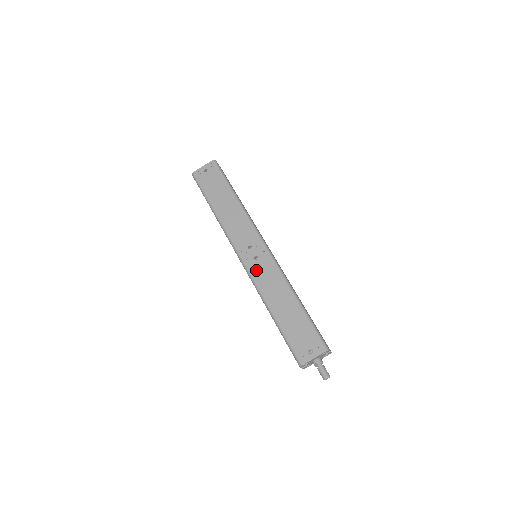
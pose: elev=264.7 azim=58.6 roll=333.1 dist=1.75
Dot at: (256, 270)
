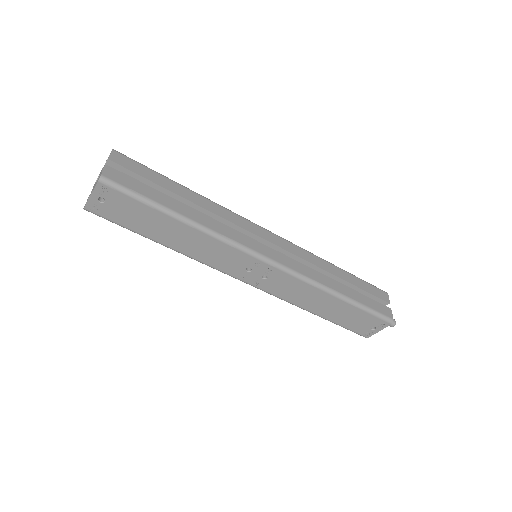
Dot at: (273, 288)
